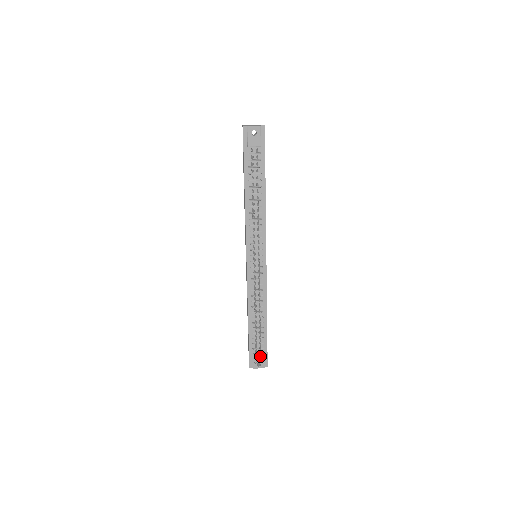
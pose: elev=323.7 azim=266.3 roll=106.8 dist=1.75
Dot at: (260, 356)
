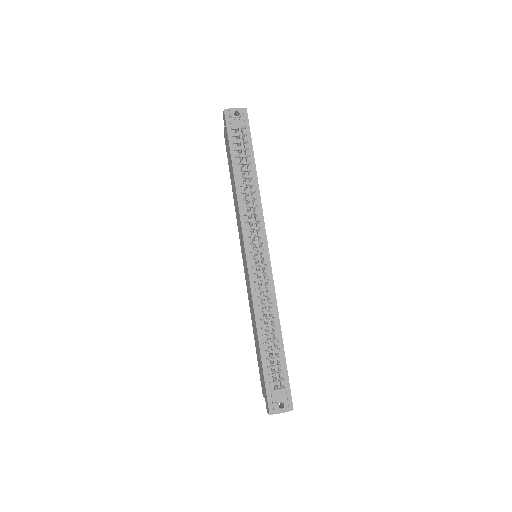
Dot at: (281, 393)
